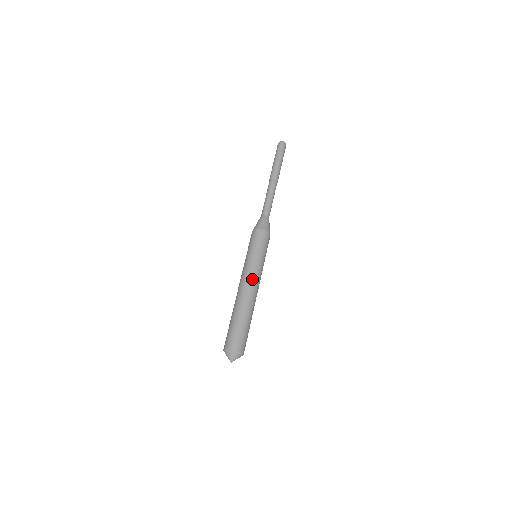
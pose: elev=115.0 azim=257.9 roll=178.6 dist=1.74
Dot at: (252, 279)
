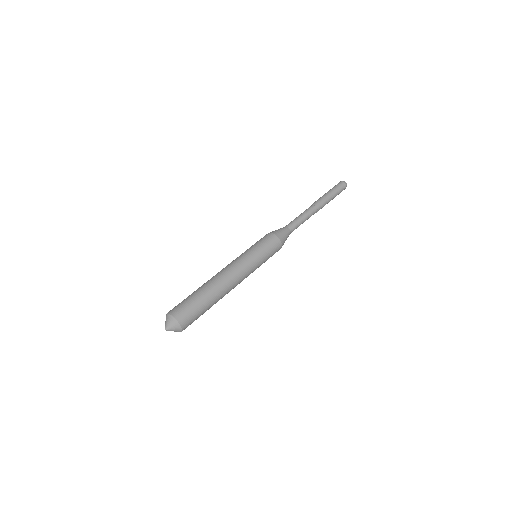
Dot at: (232, 265)
